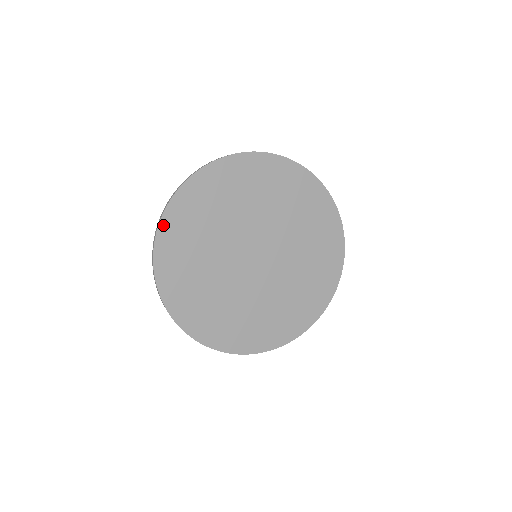
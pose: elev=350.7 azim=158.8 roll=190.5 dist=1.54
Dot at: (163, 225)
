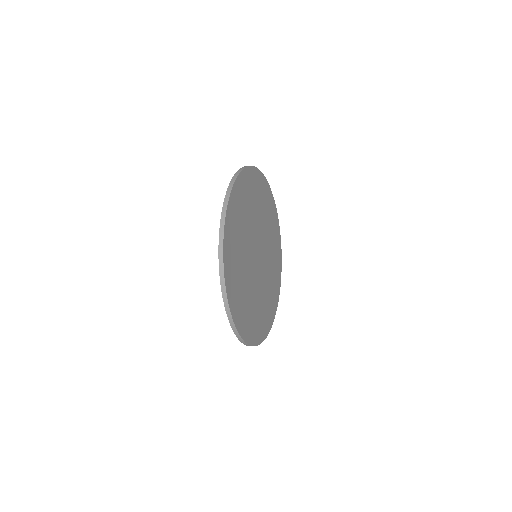
Dot at: (231, 306)
